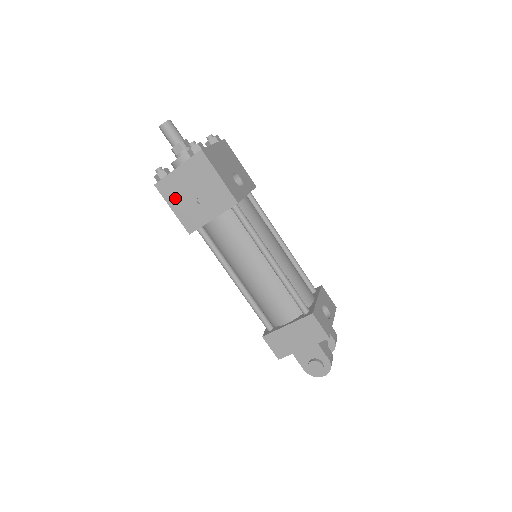
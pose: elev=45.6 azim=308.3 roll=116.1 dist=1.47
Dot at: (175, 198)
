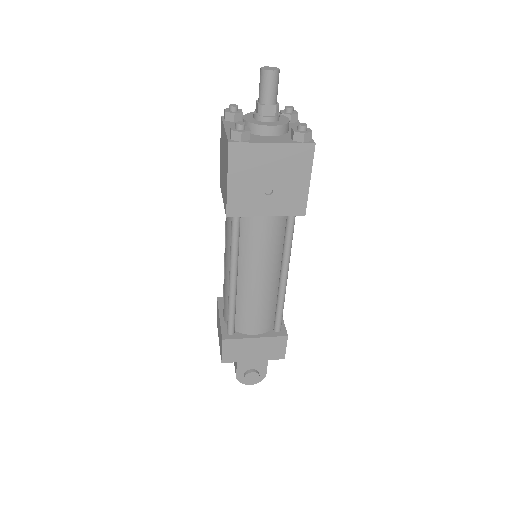
Dot at: (242, 172)
